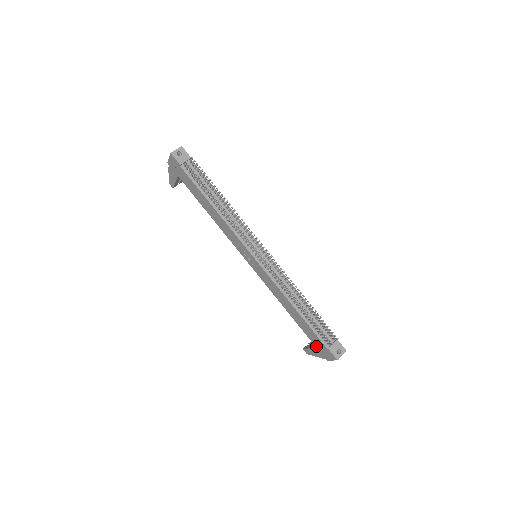
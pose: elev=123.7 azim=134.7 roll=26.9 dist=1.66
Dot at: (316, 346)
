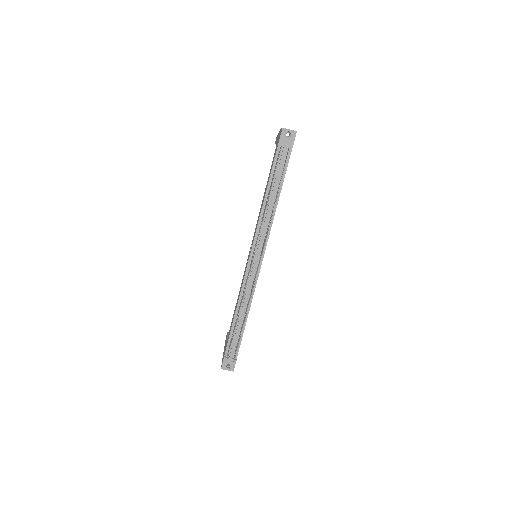
Dot at: occluded
